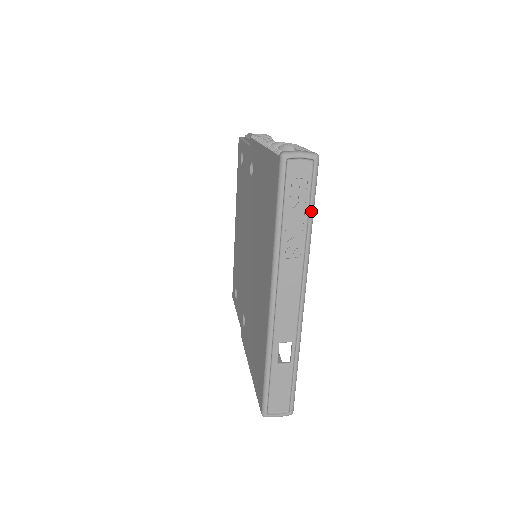
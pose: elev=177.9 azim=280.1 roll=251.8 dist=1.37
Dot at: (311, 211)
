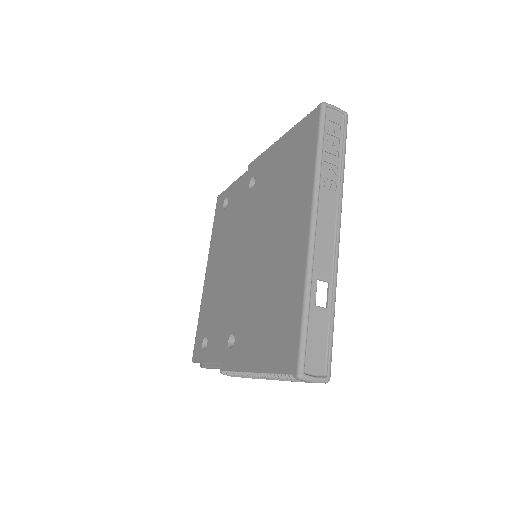
Dot at: (344, 153)
